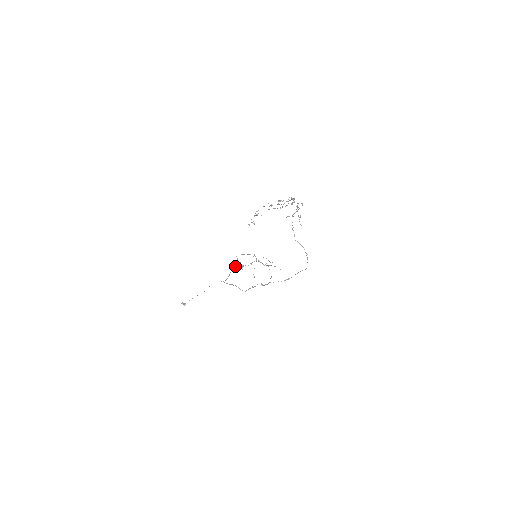
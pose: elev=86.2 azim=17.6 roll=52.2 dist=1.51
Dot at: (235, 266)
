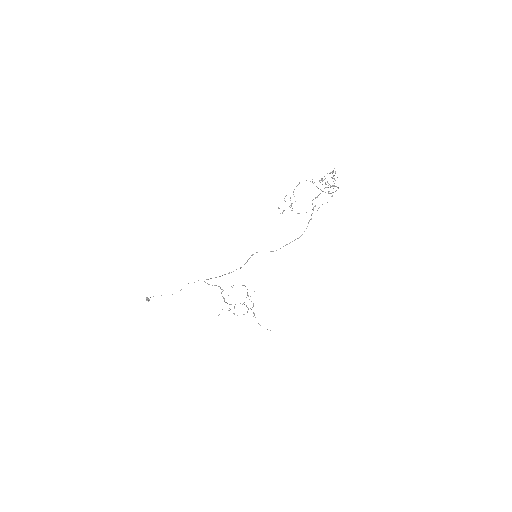
Dot at: occluded
